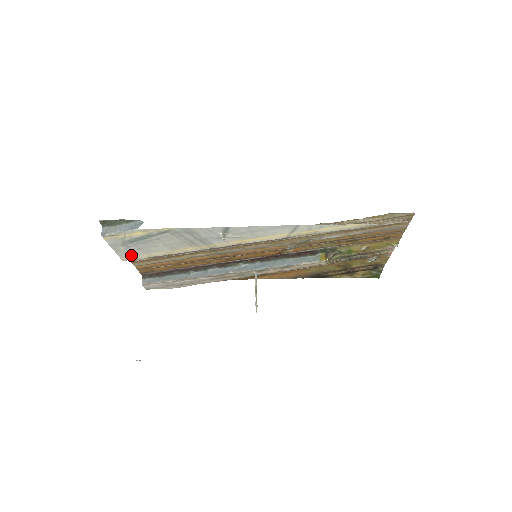
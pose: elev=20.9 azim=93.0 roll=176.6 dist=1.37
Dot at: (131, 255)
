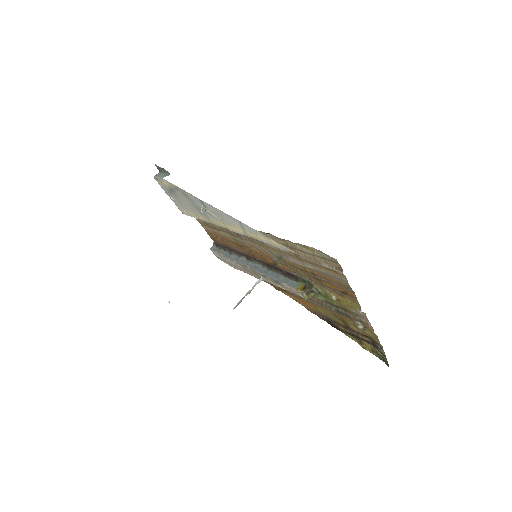
Dot at: (181, 208)
